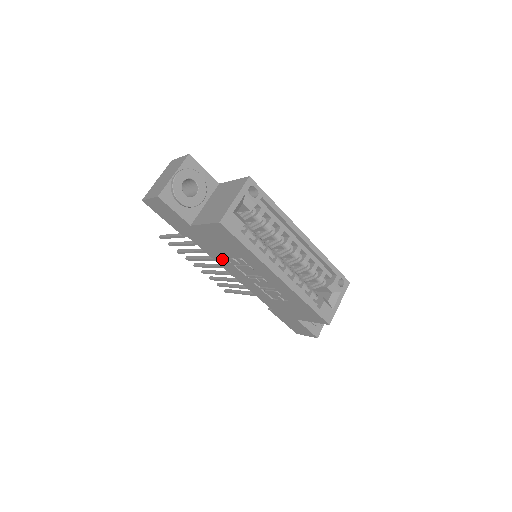
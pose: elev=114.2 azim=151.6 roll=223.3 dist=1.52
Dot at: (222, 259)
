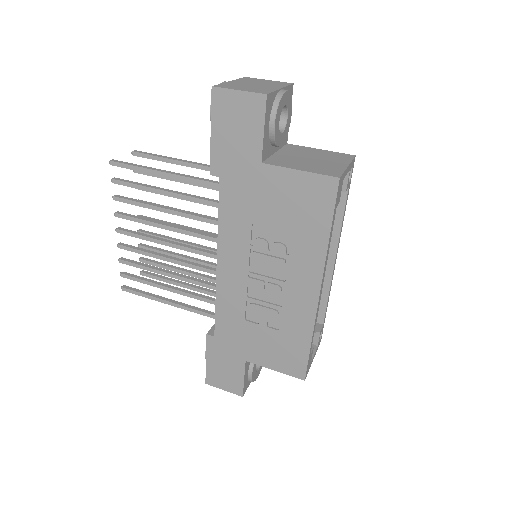
Dot at: (240, 233)
